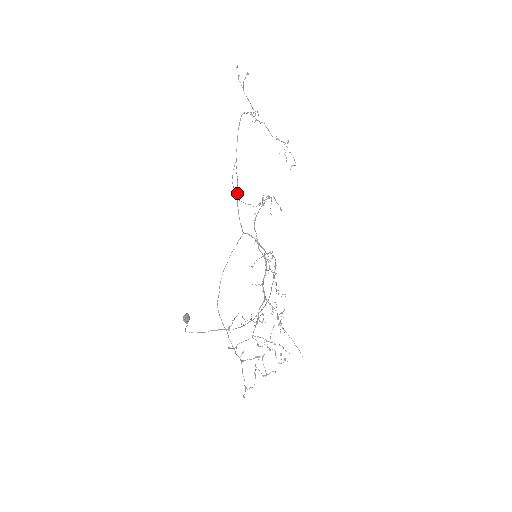
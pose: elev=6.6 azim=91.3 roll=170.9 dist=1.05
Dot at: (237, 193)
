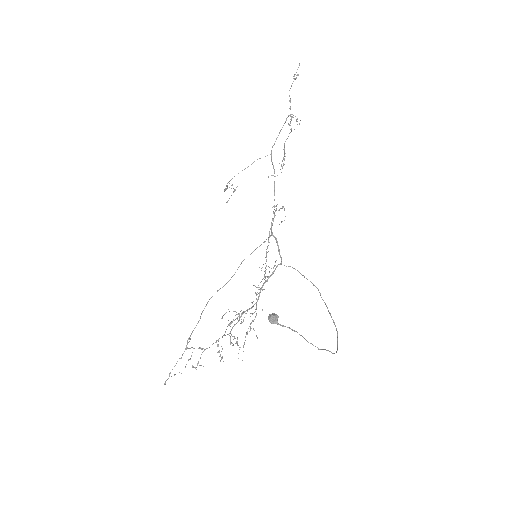
Dot at: occluded
